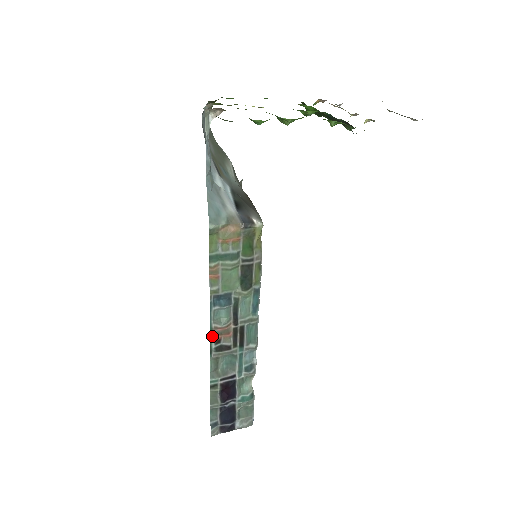
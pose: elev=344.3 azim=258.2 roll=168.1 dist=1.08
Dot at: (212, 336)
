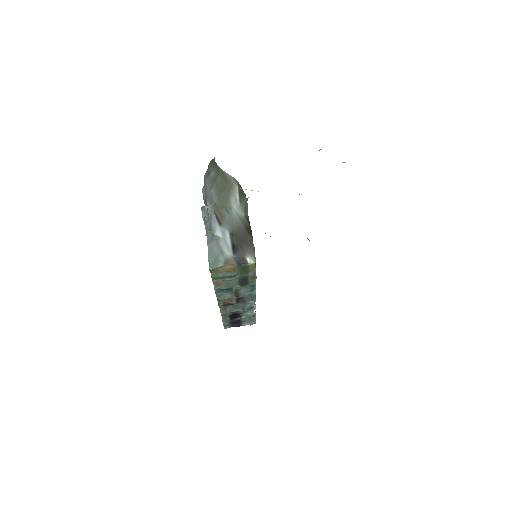
Dot at: (219, 301)
